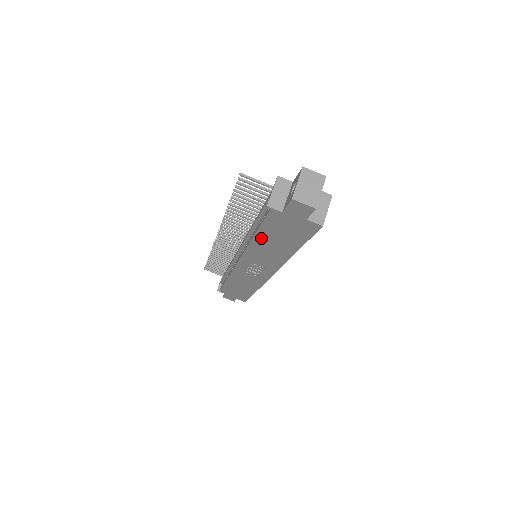
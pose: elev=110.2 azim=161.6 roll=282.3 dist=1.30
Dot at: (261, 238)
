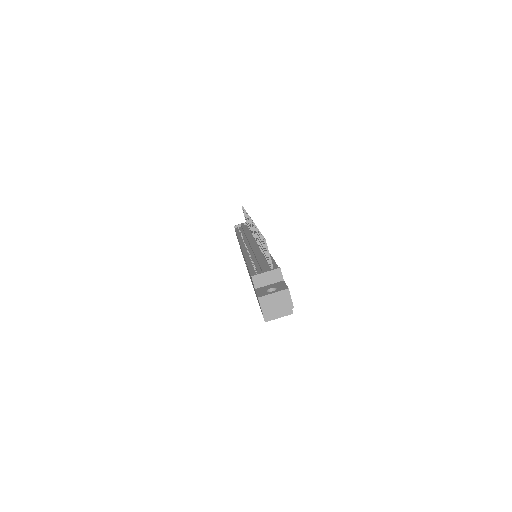
Dot at: occluded
